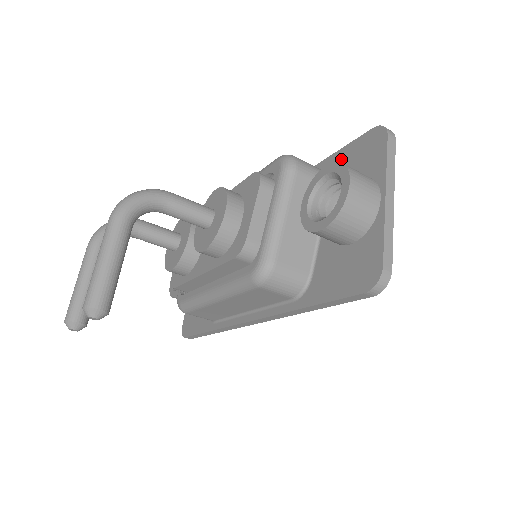
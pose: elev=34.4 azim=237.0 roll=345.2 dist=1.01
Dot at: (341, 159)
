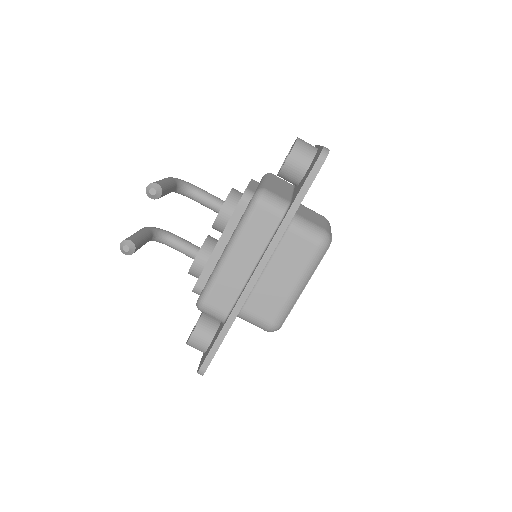
Dot at: occluded
